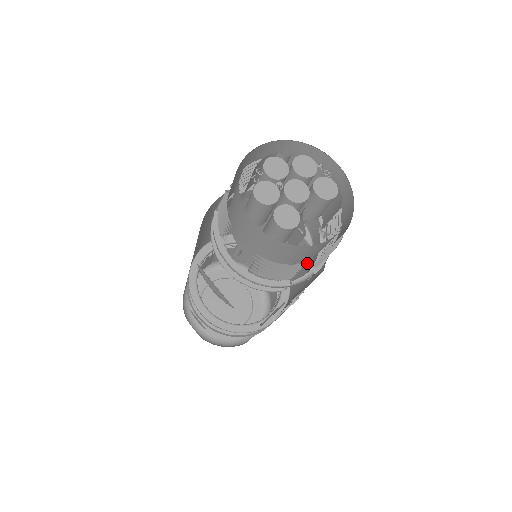
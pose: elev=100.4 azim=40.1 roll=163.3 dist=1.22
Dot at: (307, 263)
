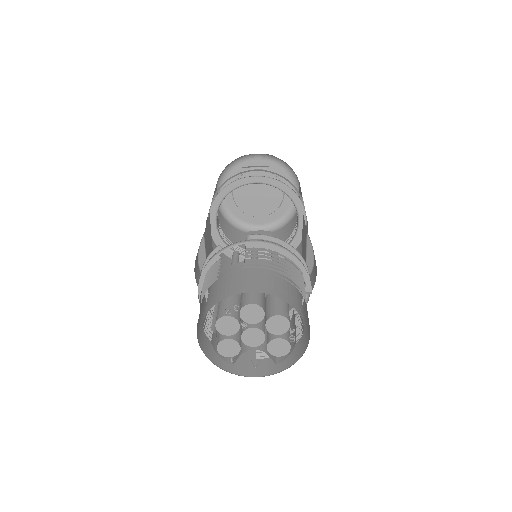
Dot at: occluded
